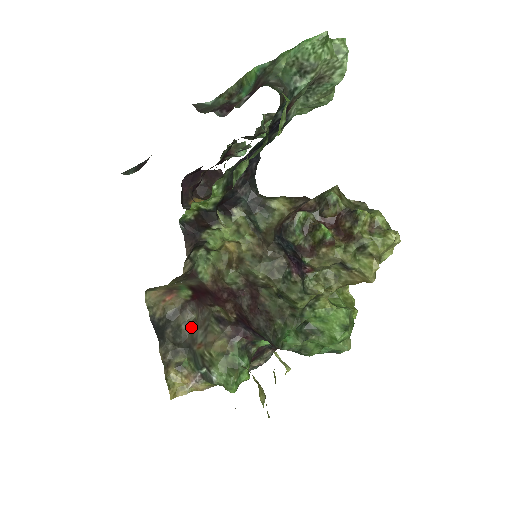
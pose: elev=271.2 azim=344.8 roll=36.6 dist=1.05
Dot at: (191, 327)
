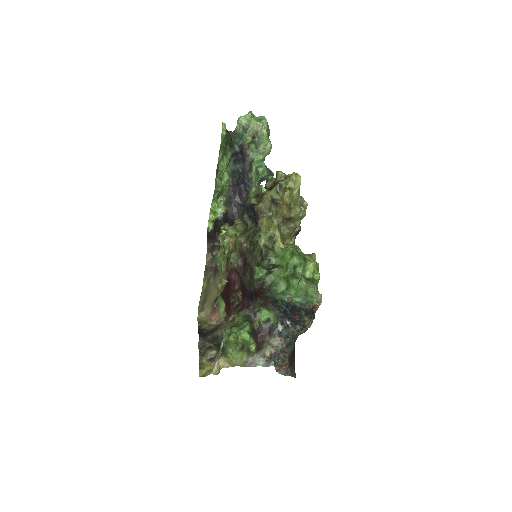
Dot at: occluded
